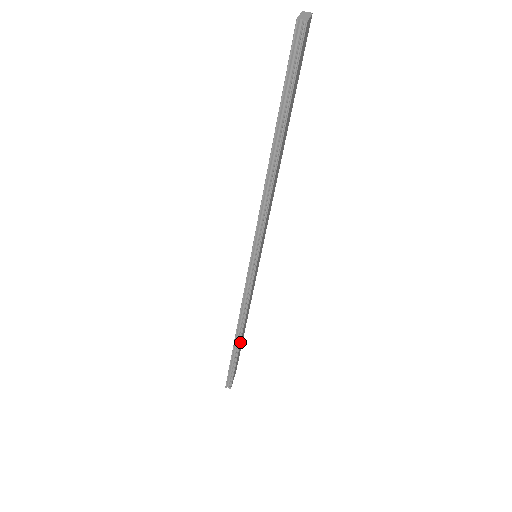
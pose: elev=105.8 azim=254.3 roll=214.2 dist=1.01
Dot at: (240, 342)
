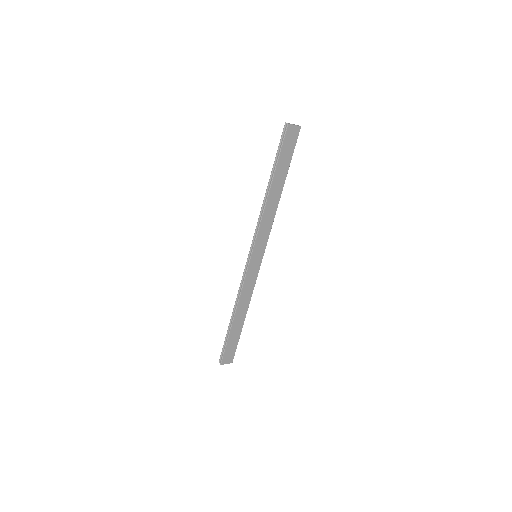
Dot at: (233, 320)
